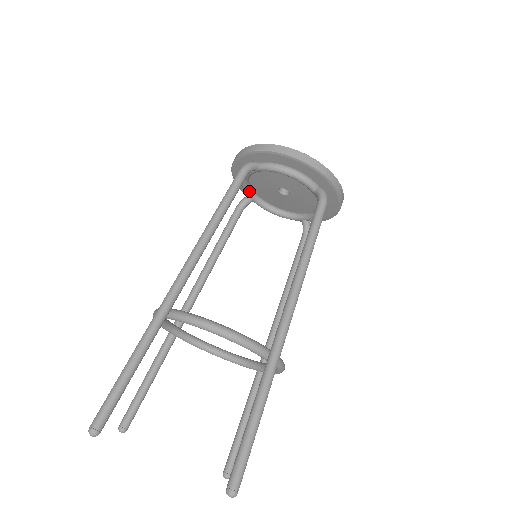
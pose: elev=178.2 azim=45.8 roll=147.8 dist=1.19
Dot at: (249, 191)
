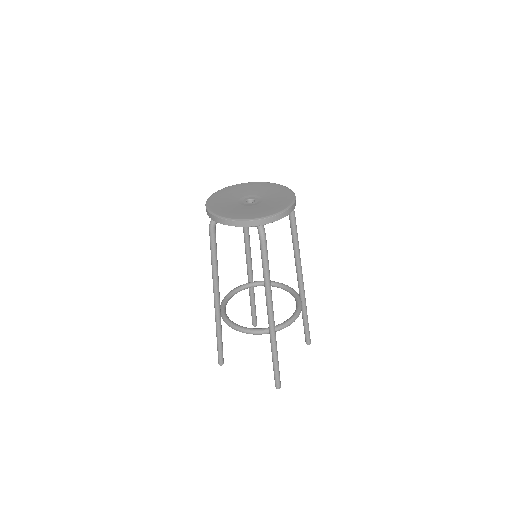
Dot at: occluded
